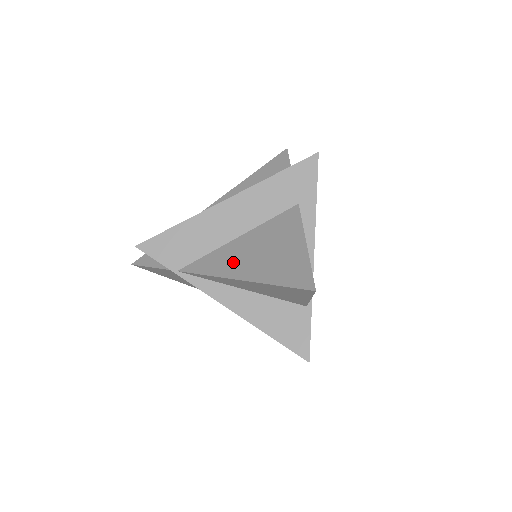
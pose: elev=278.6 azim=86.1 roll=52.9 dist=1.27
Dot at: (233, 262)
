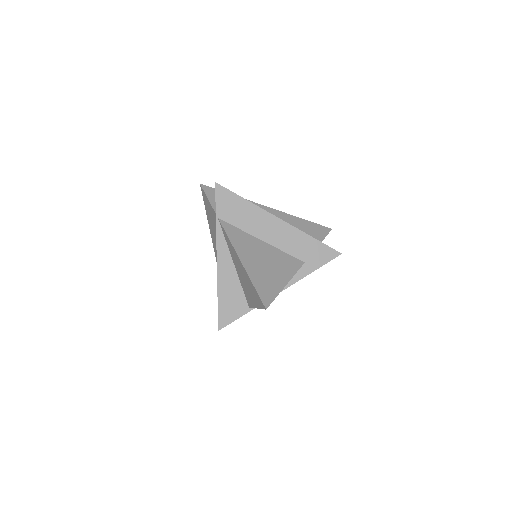
Dot at: (247, 249)
